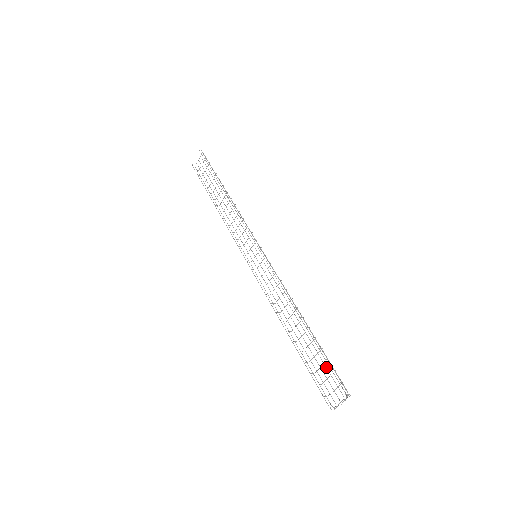
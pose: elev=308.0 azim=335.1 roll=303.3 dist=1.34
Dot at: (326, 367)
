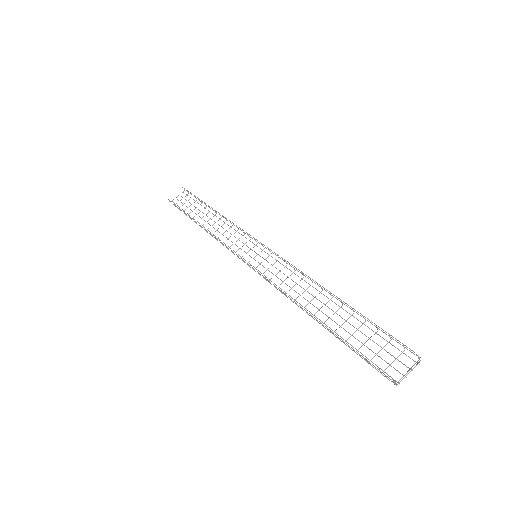
Dot at: (373, 341)
